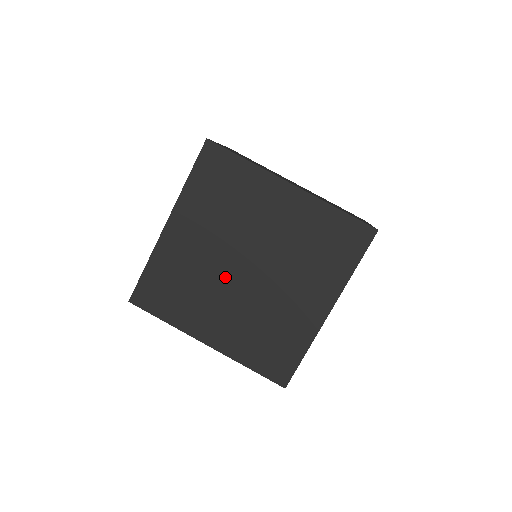
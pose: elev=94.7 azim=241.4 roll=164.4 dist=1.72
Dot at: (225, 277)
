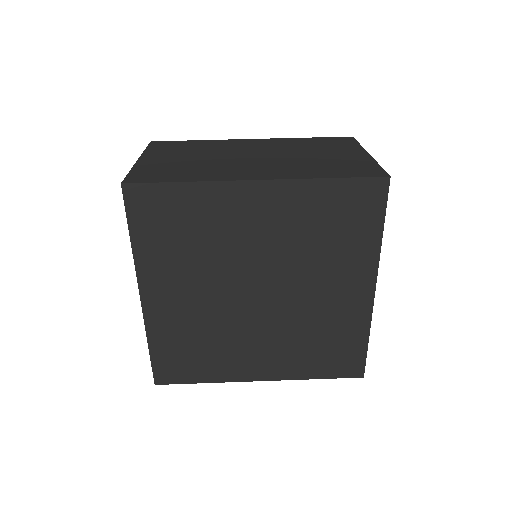
Dot at: (240, 314)
